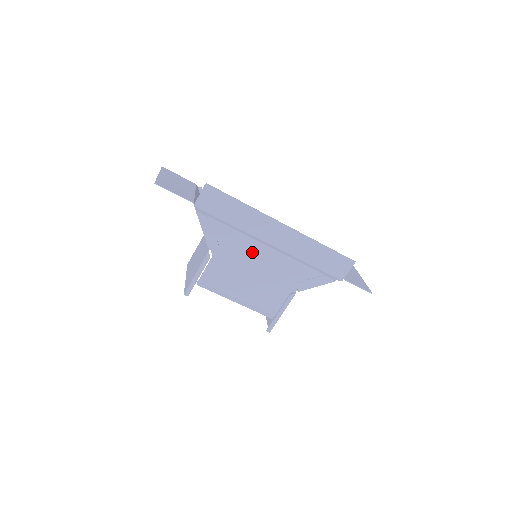
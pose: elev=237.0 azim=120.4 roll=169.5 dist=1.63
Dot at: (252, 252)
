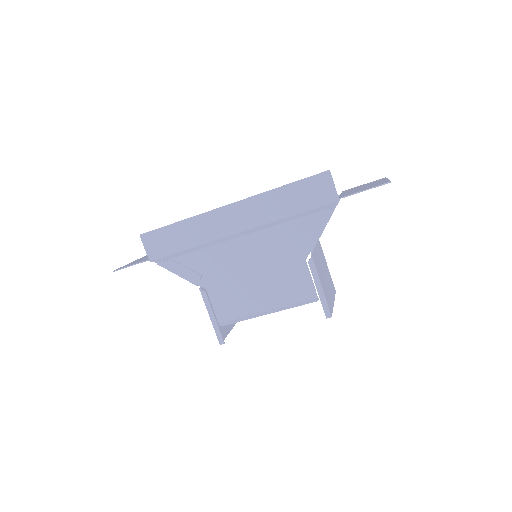
Dot at: (232, 255)
